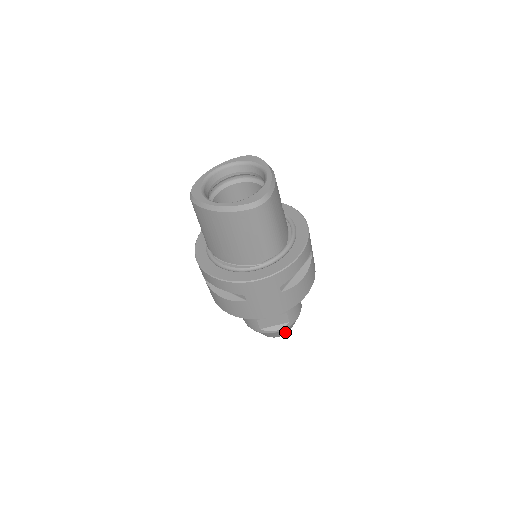
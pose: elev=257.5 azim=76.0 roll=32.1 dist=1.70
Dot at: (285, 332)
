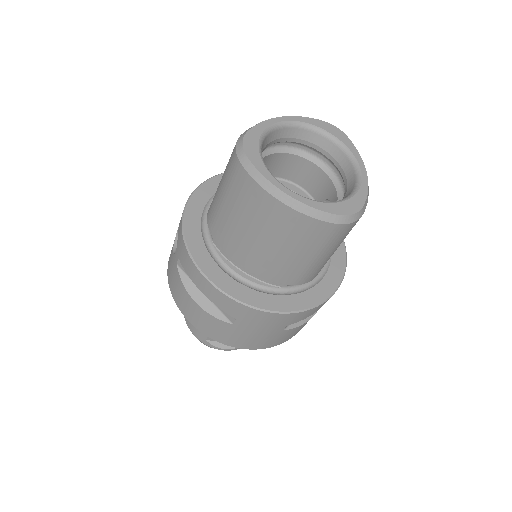
Dot at: occluded
